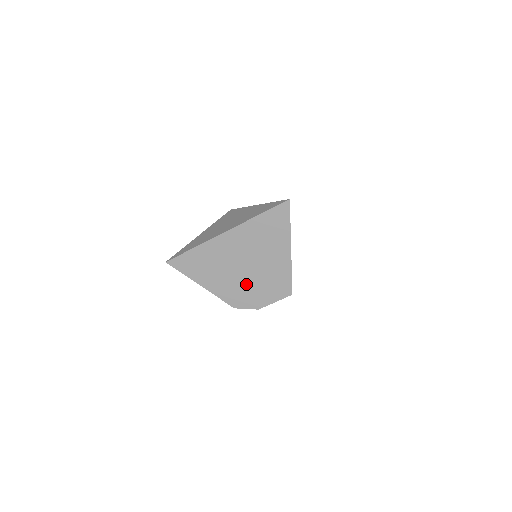
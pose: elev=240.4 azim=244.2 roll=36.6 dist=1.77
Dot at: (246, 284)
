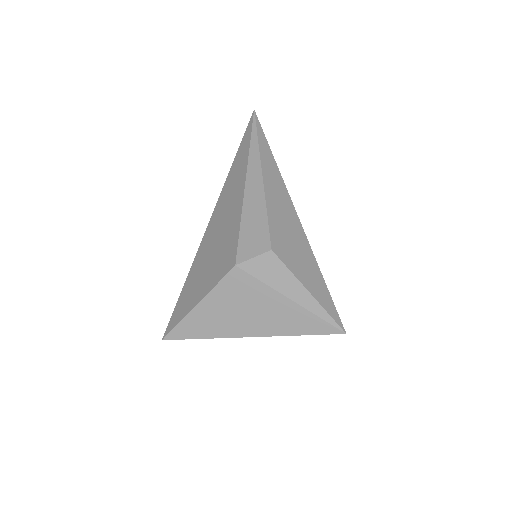
Dot at: occluded
